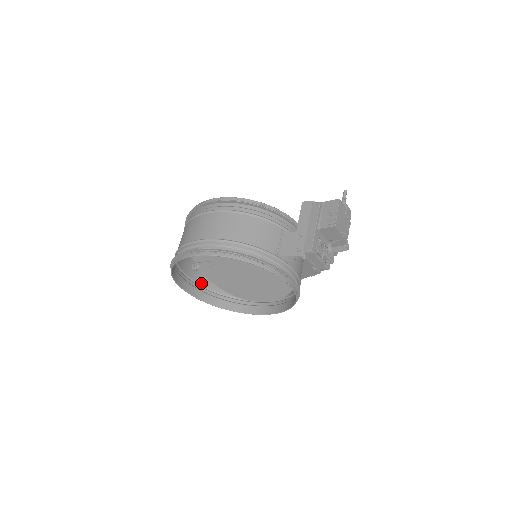
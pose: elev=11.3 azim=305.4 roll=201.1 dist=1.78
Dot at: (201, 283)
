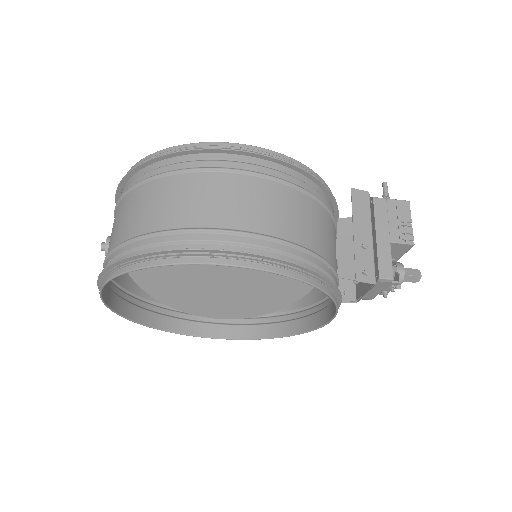
Dot at: (115, 278)
